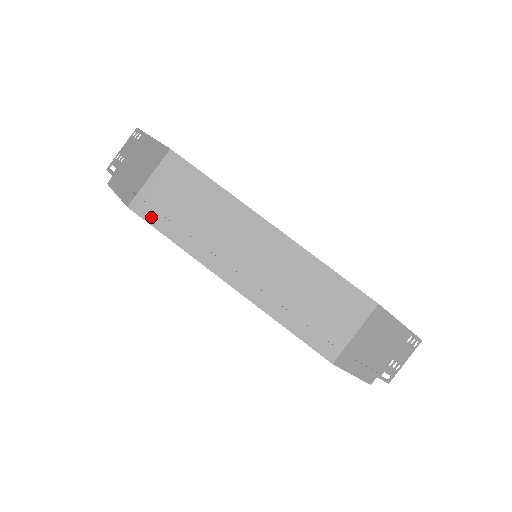
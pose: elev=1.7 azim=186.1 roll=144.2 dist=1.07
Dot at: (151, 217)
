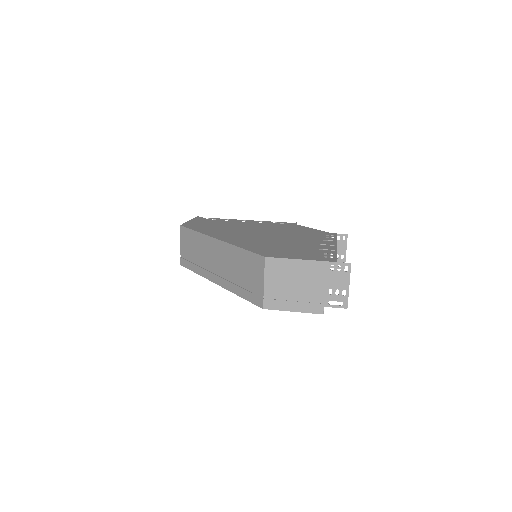
Dot at: (187, 265)
